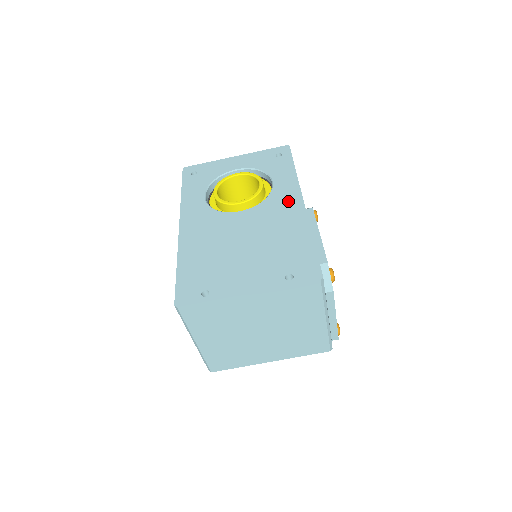
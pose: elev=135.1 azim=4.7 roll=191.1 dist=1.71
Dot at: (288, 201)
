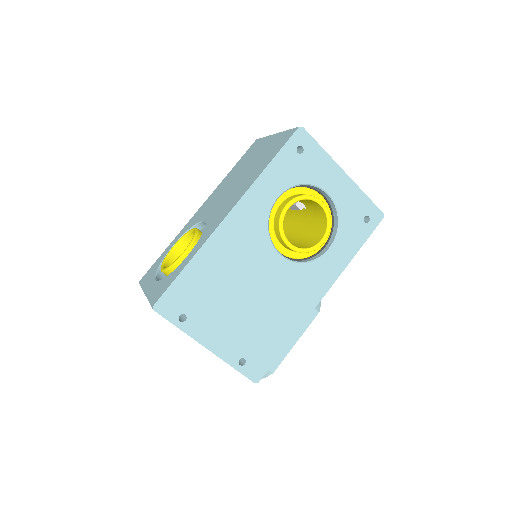
Dot at: (315, 286)
